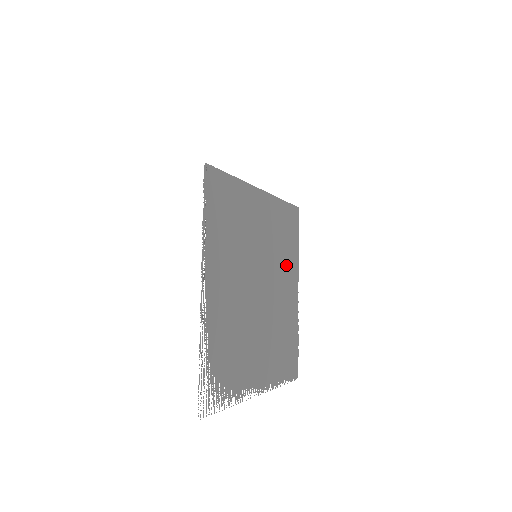
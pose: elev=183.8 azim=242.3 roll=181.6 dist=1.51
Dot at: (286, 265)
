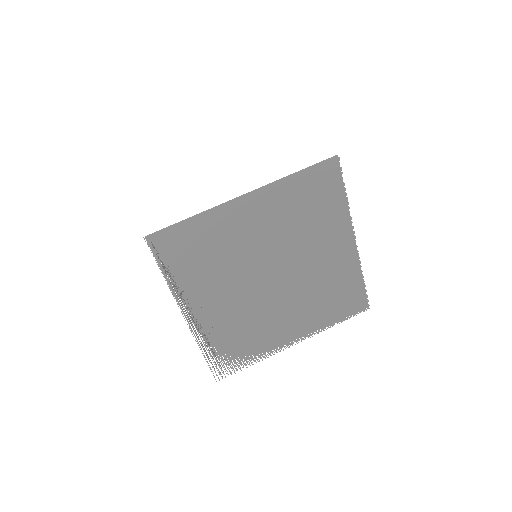
Dot at: (320, 230)
